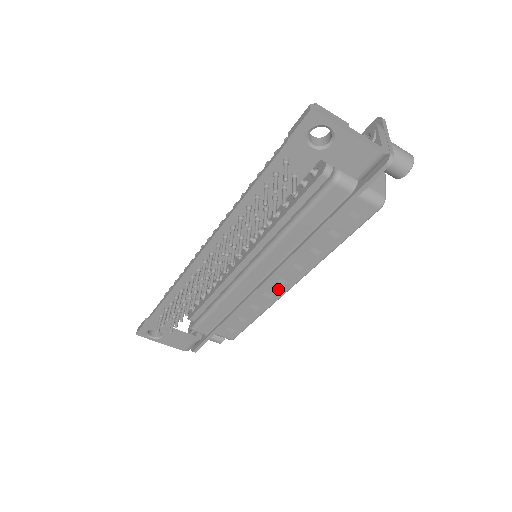
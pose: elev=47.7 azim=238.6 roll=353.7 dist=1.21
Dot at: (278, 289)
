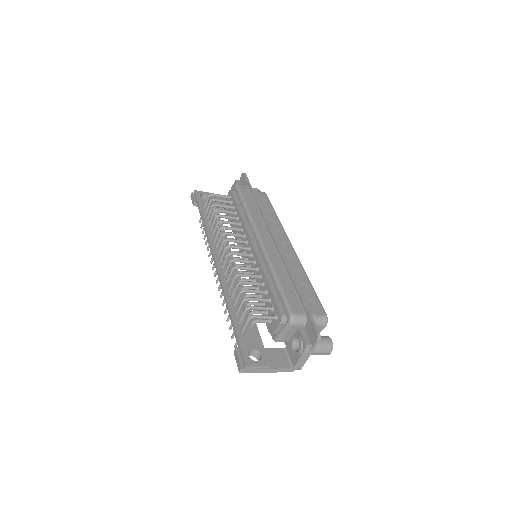
Dot at: occluded
